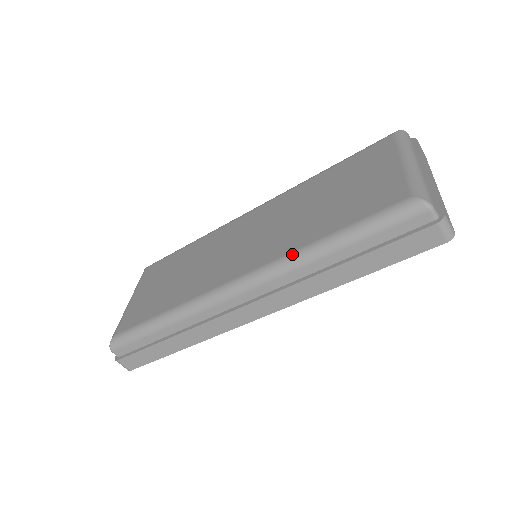
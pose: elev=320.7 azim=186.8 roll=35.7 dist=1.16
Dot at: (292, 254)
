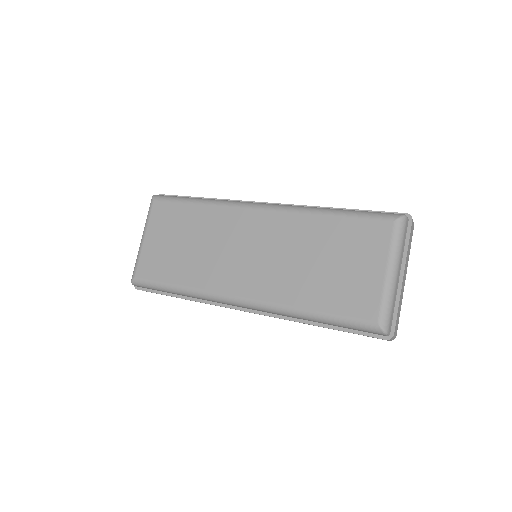
Dot at: (285, 308)
